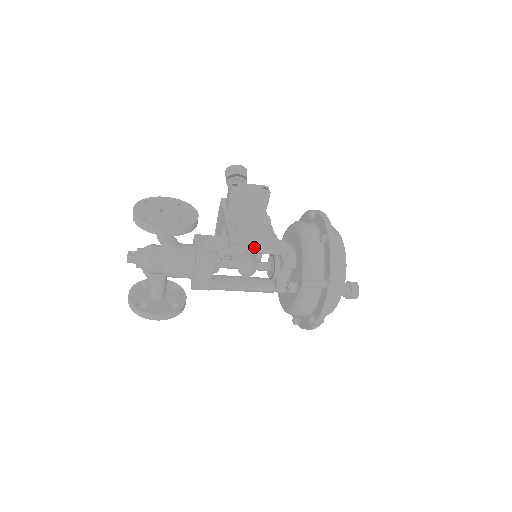
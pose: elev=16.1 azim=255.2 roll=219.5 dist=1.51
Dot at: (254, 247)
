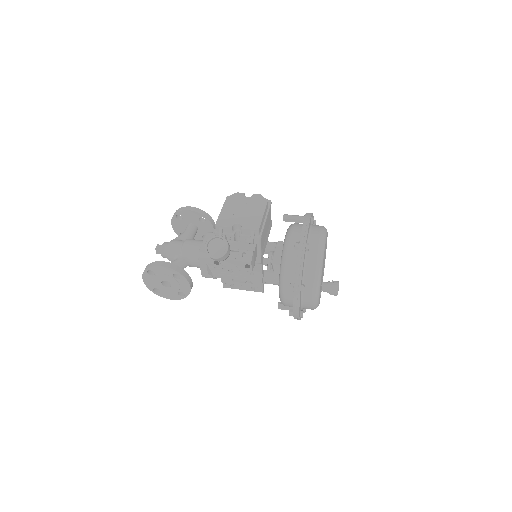
Dot at: (241, 289)
